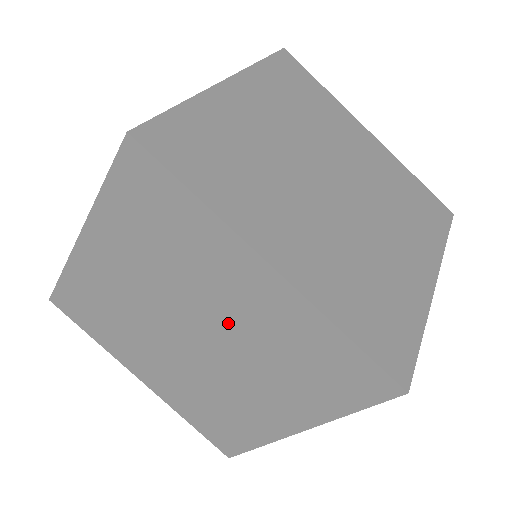
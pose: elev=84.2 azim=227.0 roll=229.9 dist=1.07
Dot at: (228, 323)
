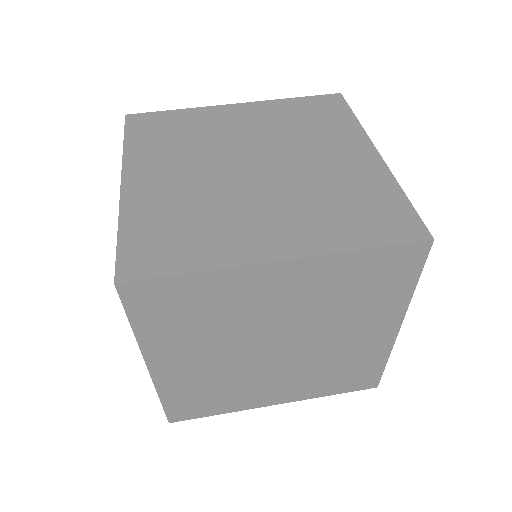
Dot at: (256, 138)
